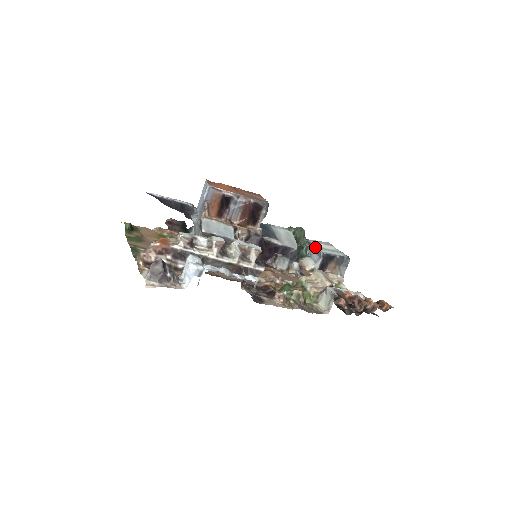
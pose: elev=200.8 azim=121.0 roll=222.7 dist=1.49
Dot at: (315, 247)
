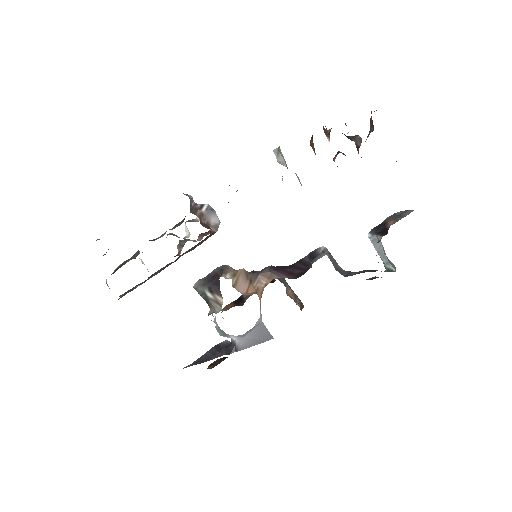
Dot at: occluded
